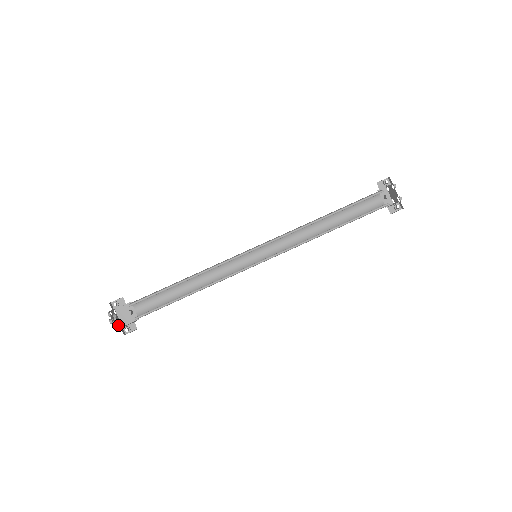
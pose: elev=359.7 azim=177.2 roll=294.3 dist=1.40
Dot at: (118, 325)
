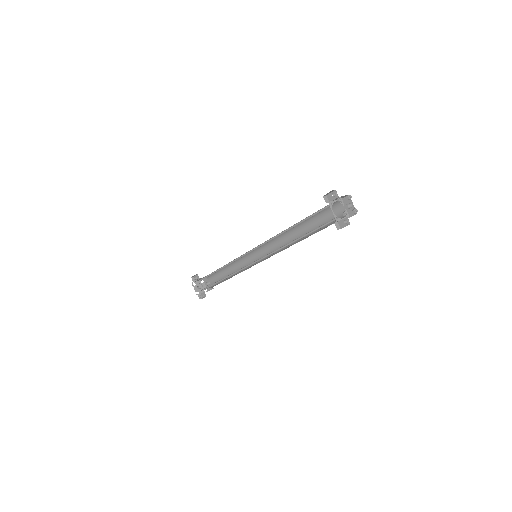
Dot at: (201, 291)
